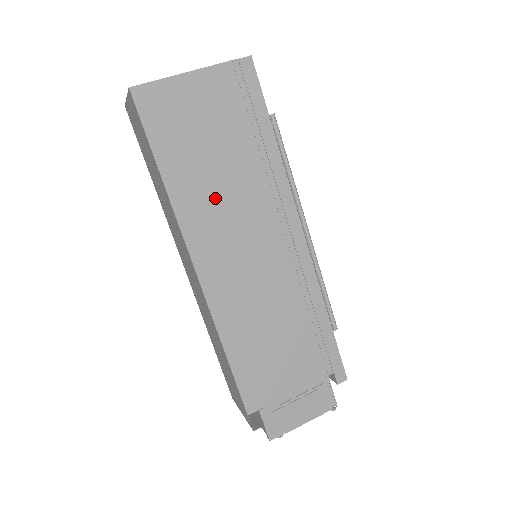
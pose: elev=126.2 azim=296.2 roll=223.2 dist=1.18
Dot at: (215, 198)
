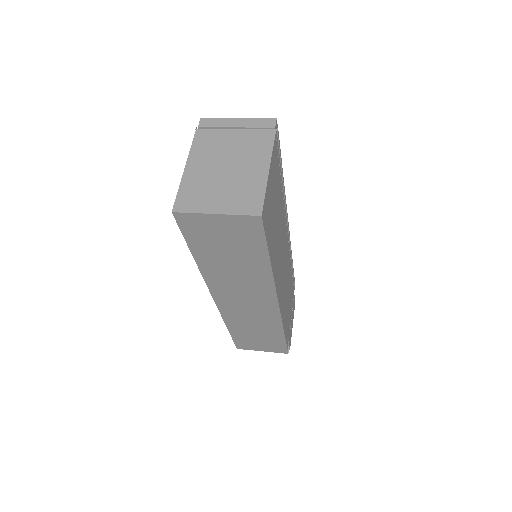
Dot at: (278, 247)
